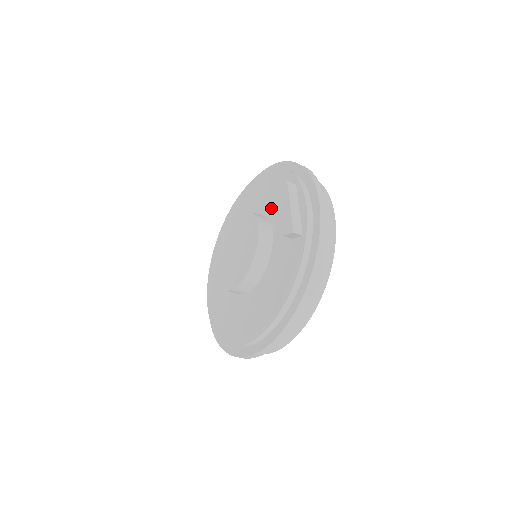
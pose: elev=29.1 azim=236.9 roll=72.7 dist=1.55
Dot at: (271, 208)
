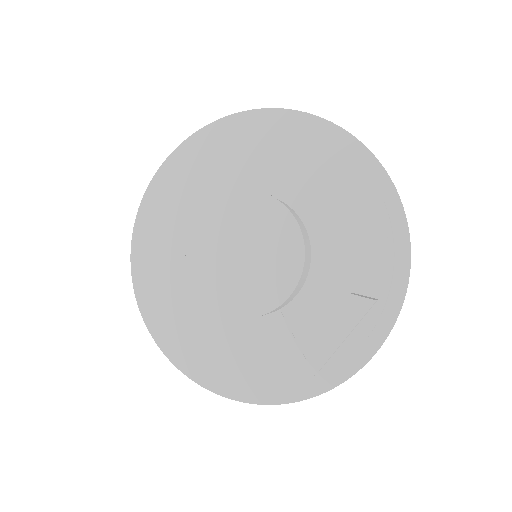
Dot at: (328, 259)
